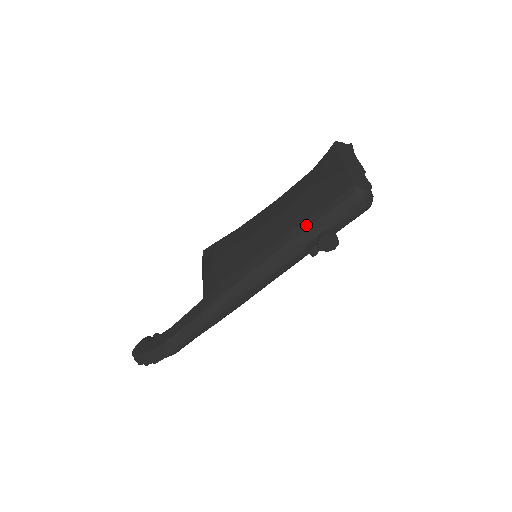
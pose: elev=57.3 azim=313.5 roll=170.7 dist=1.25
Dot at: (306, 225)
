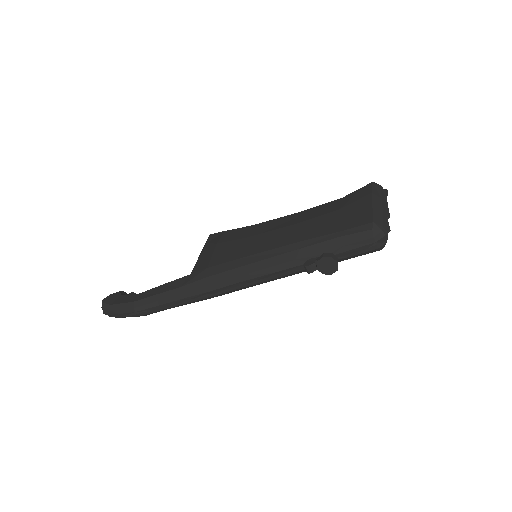
Dot at: (314, 242)
